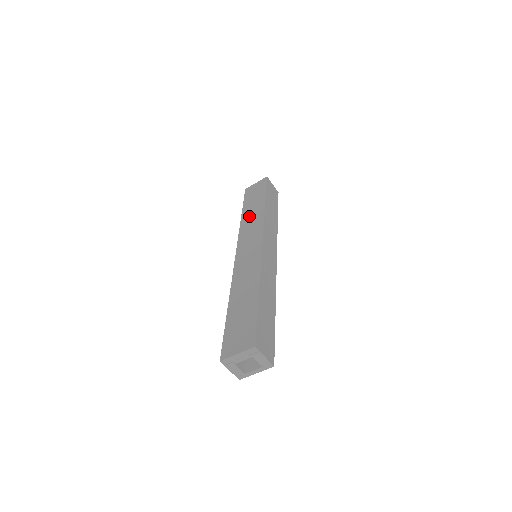
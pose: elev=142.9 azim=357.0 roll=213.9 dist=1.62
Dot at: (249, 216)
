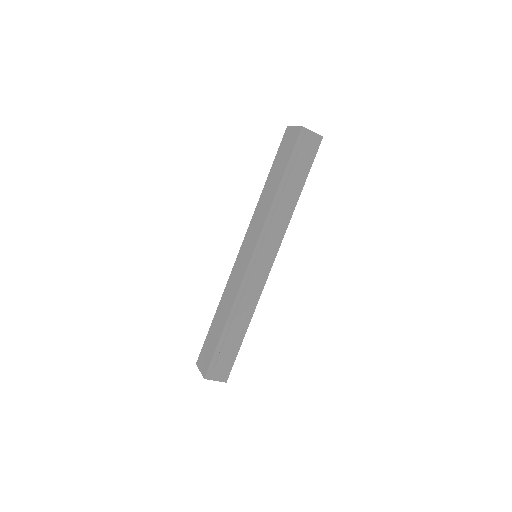
Dot at: (265, 196)
